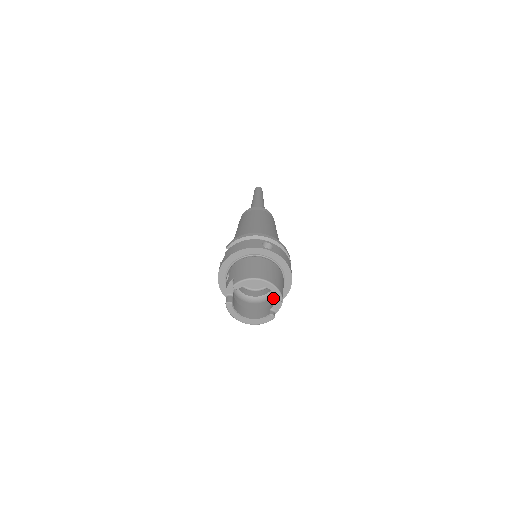
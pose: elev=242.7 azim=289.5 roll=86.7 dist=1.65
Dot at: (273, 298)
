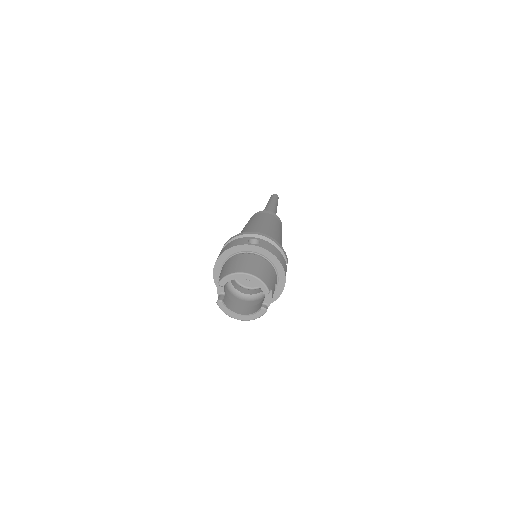
Dot at: occluded
